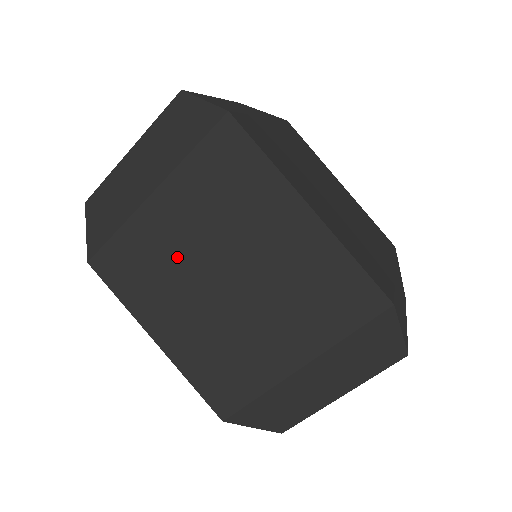
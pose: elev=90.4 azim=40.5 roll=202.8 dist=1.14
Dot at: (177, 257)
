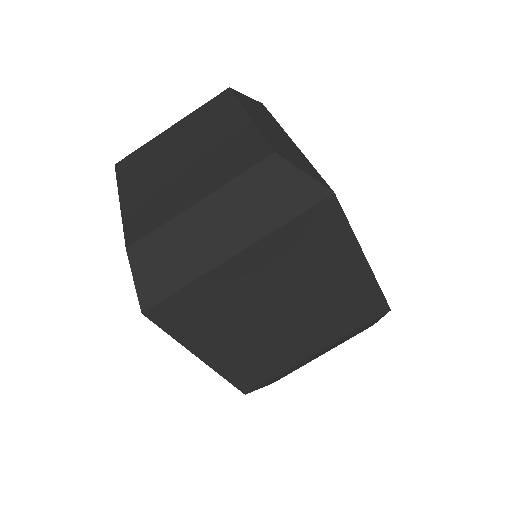
Dot at: (245, 300)
